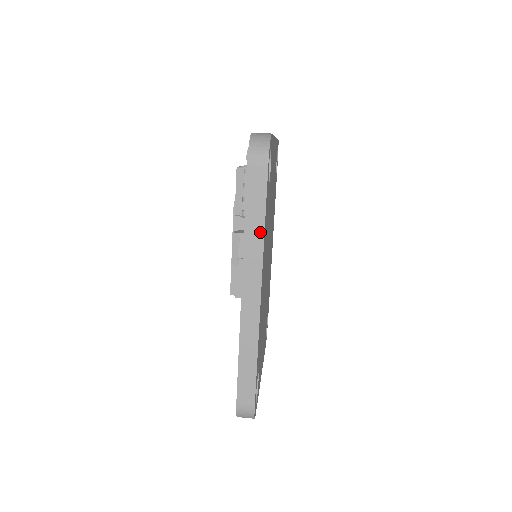
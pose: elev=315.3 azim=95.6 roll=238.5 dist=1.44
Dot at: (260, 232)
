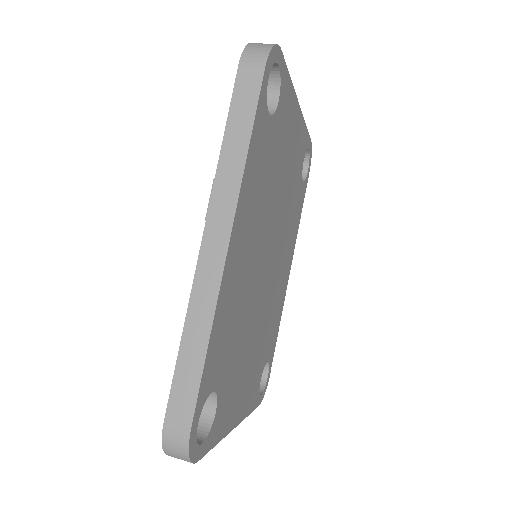
Dot at: (241, 154)
